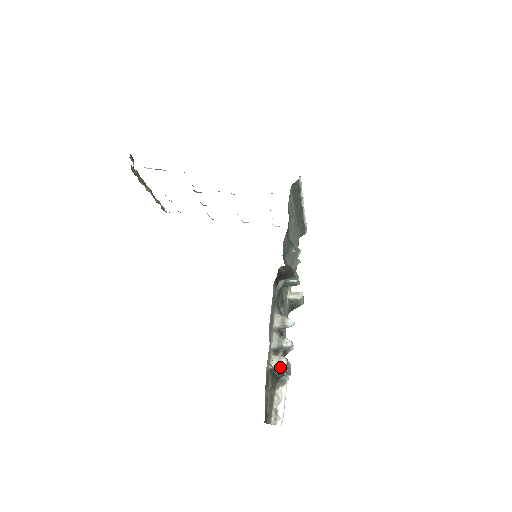
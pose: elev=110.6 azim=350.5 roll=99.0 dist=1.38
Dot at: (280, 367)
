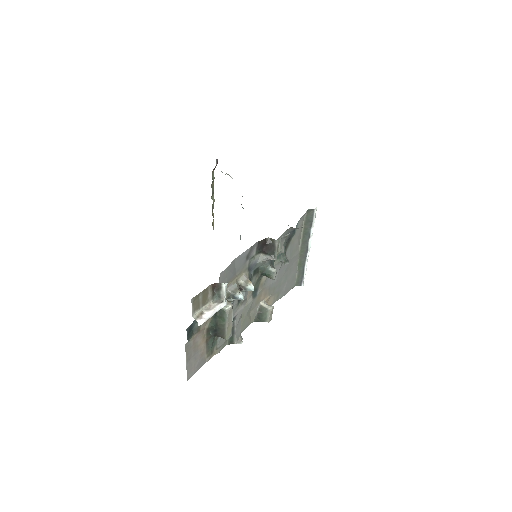
Dot at: (224, 307)
